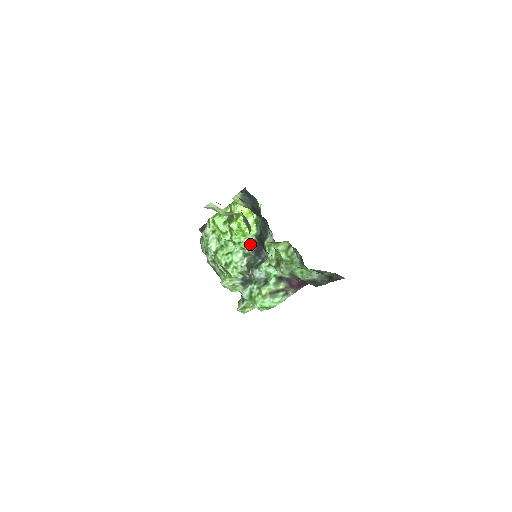
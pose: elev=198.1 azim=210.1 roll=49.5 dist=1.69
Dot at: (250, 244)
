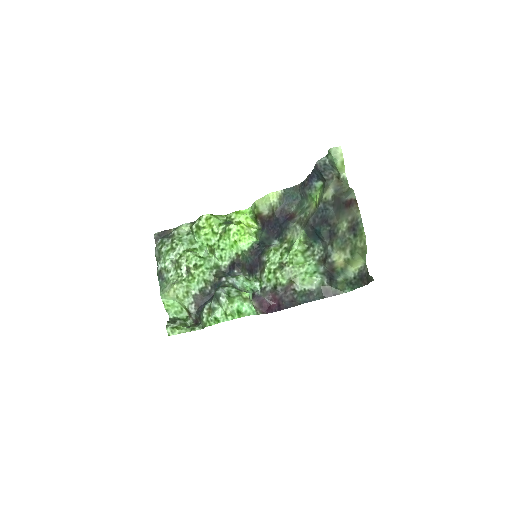
Dot at: (230, 256)
